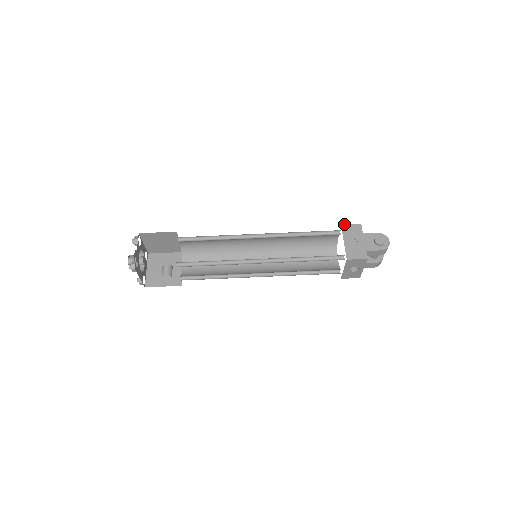
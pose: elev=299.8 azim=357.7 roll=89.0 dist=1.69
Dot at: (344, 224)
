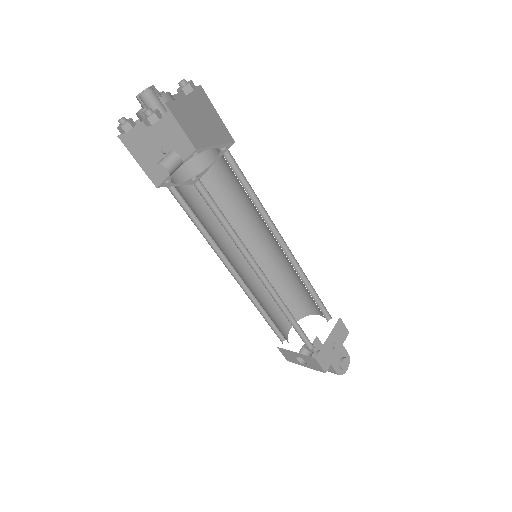
Dot at: occluded
